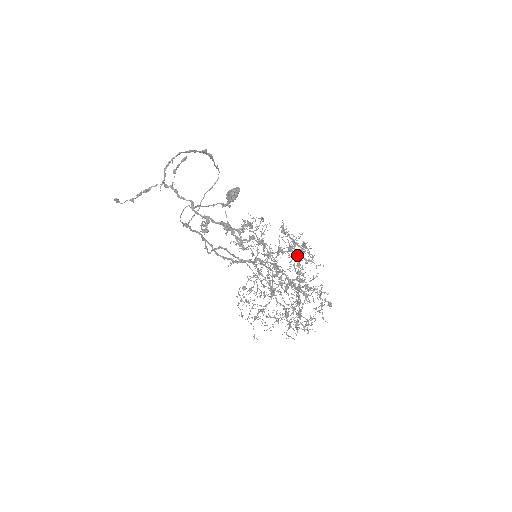
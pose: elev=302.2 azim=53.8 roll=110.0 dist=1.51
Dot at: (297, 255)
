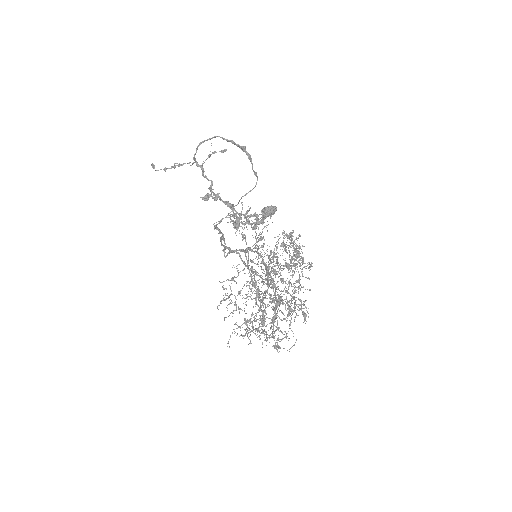
Dot at: (286, 251)
